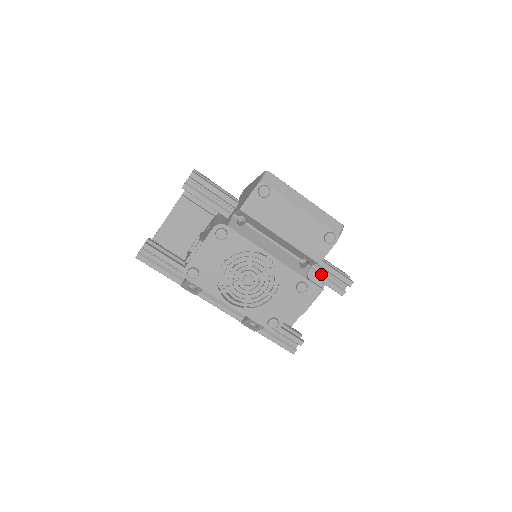
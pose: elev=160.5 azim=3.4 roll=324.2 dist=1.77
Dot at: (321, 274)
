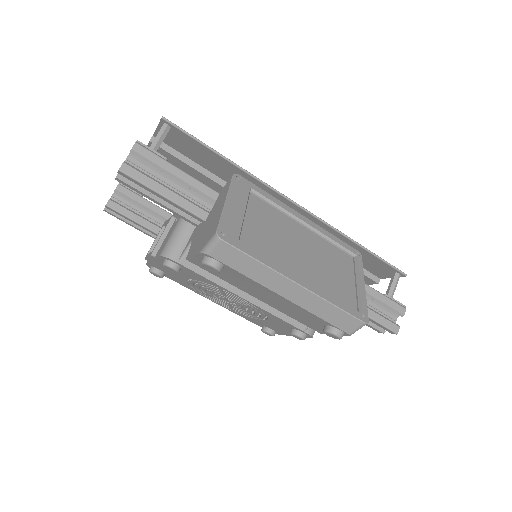
Dot at: occluded
